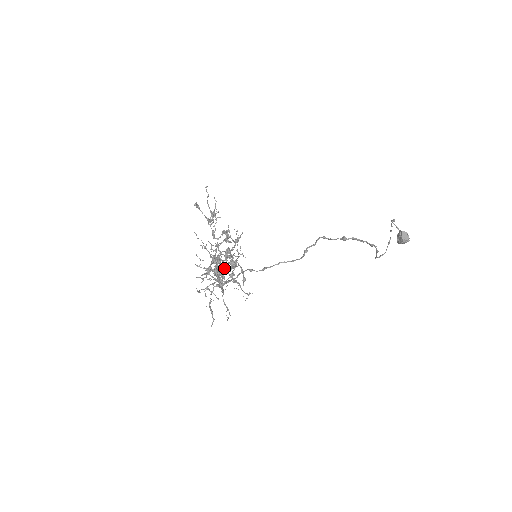
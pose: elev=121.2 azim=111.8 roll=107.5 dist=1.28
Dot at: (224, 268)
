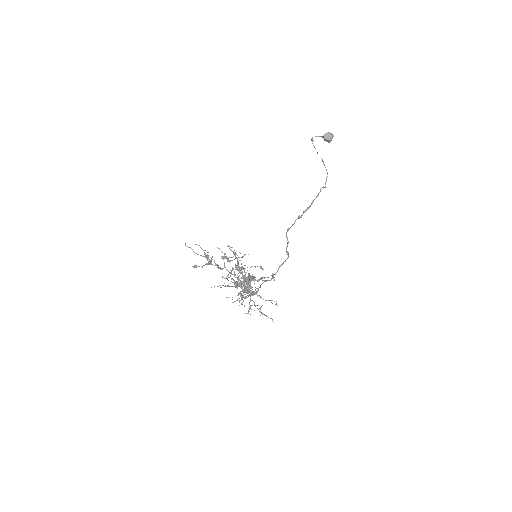
Dot at: occluded
